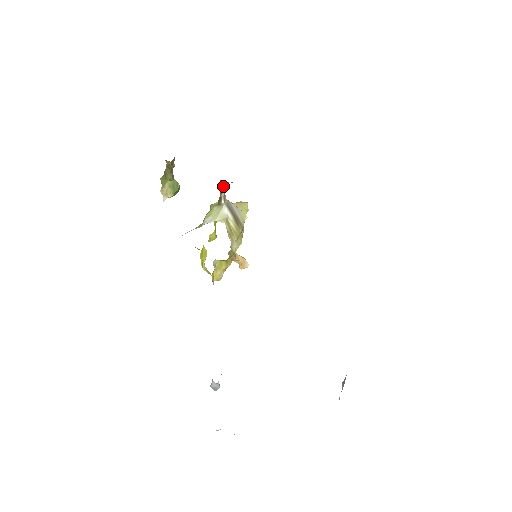
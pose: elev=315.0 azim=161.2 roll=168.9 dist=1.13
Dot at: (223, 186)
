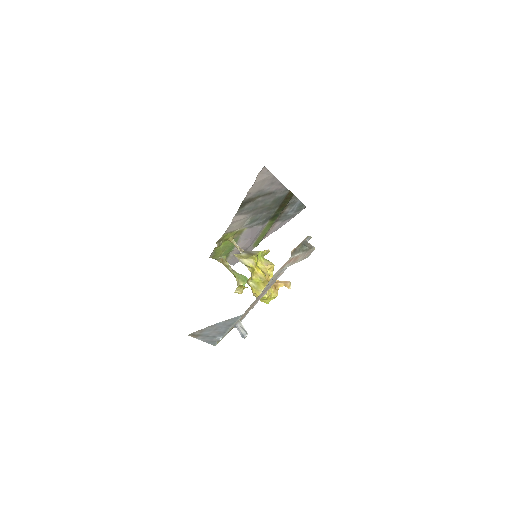
Dot at: (235, 244)
